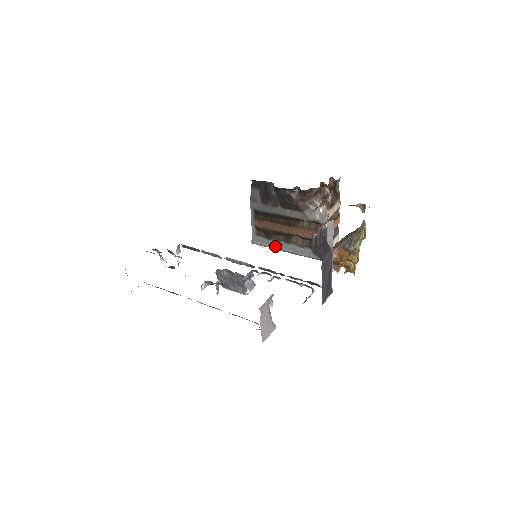
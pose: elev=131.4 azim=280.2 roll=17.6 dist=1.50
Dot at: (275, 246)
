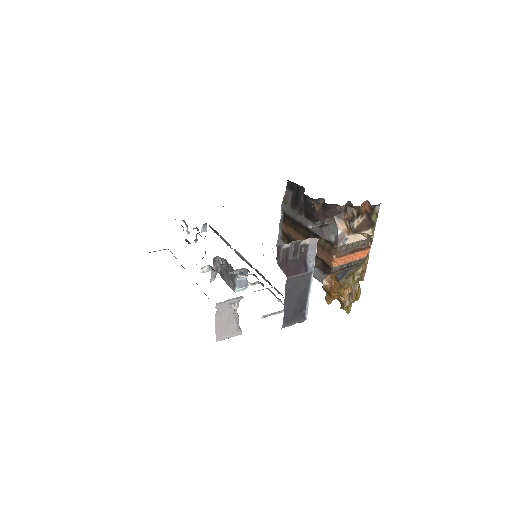
Dot at: occluded
